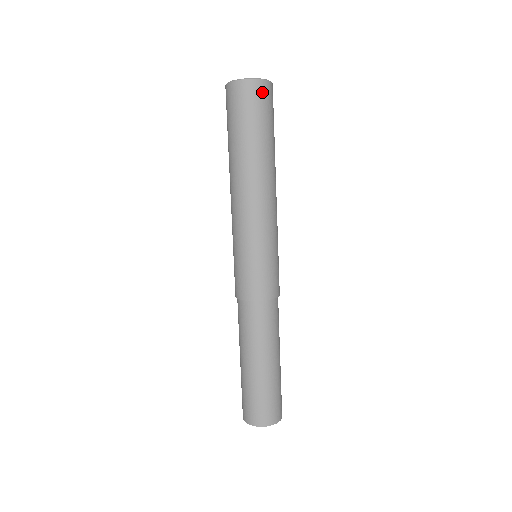
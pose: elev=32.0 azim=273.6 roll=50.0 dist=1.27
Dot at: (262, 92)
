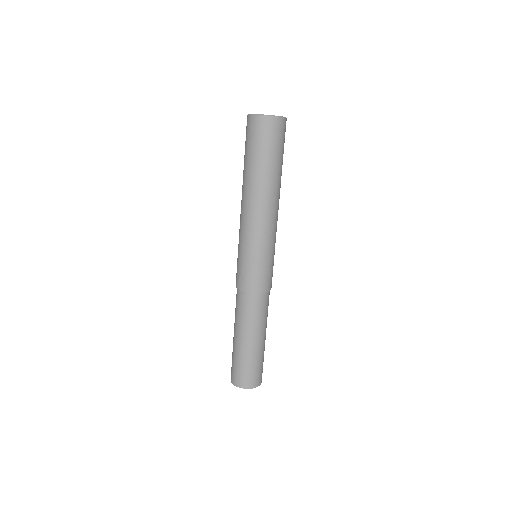
Dot at: (272, 127)
